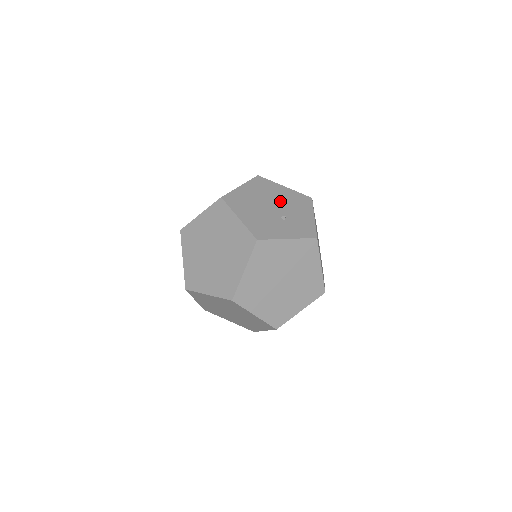
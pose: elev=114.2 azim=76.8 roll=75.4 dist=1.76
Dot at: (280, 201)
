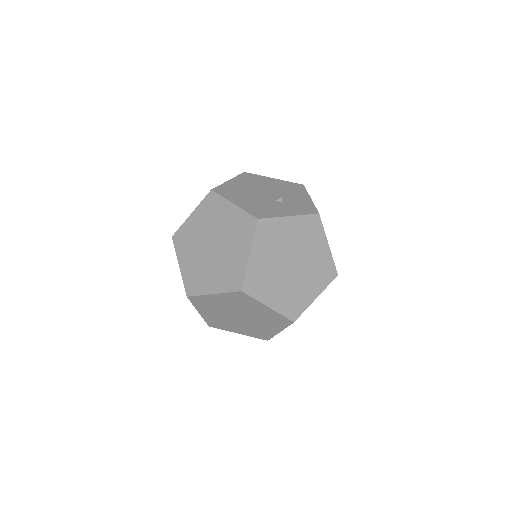
Dot at: (272, 189)
